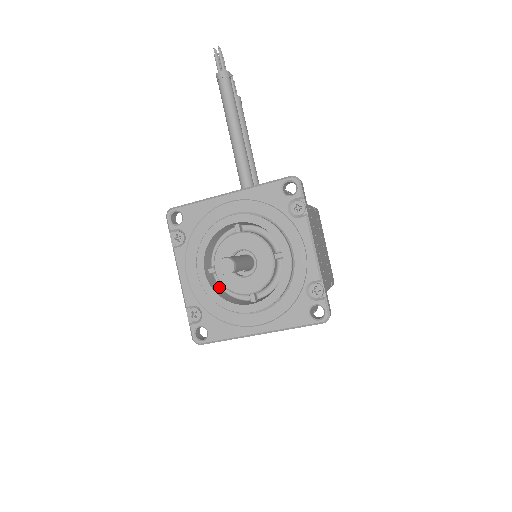
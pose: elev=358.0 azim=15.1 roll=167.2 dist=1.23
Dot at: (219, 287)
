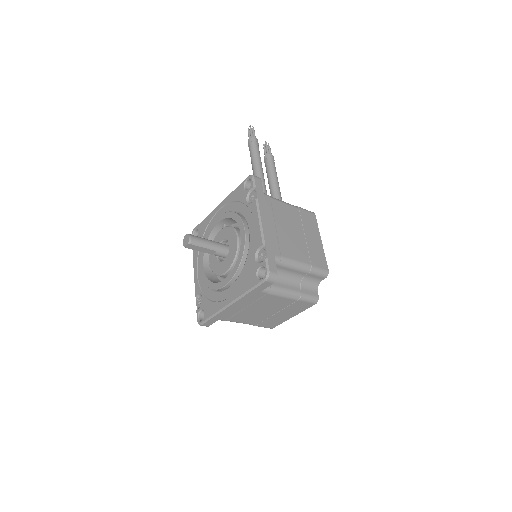
Dot at: (216, 278)
